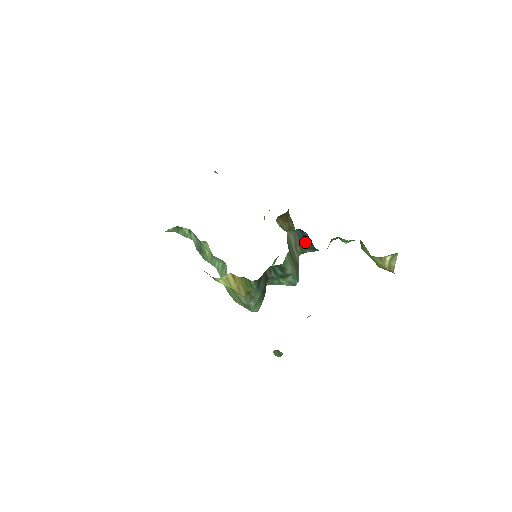
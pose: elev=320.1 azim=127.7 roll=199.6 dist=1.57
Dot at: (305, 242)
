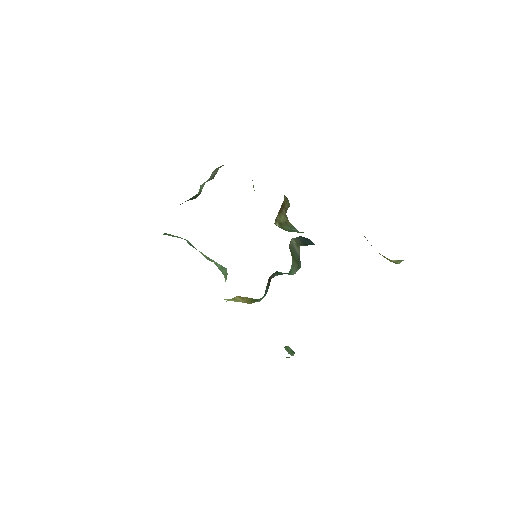
Dot at: (307, 242)
